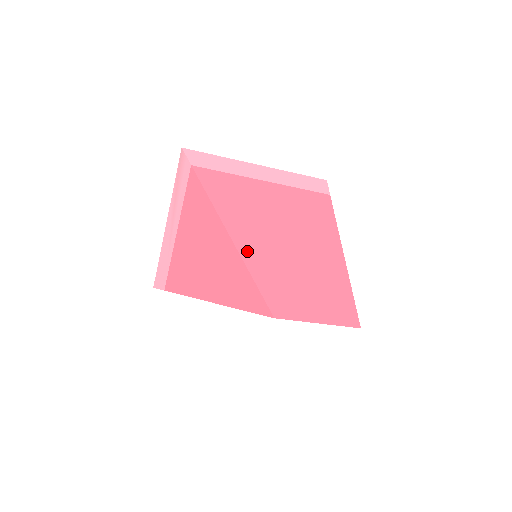
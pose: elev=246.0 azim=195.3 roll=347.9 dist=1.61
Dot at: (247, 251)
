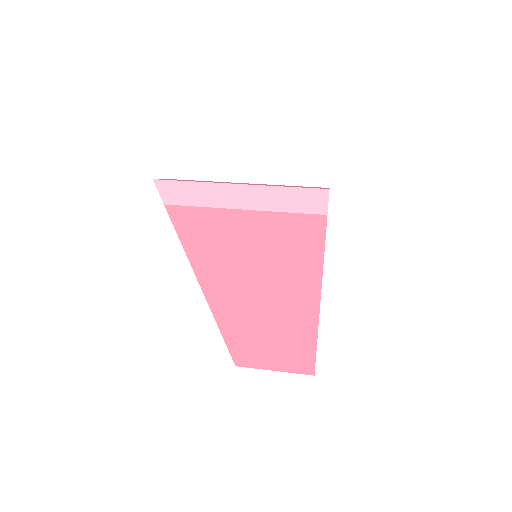
Dot at: (217, 305)
